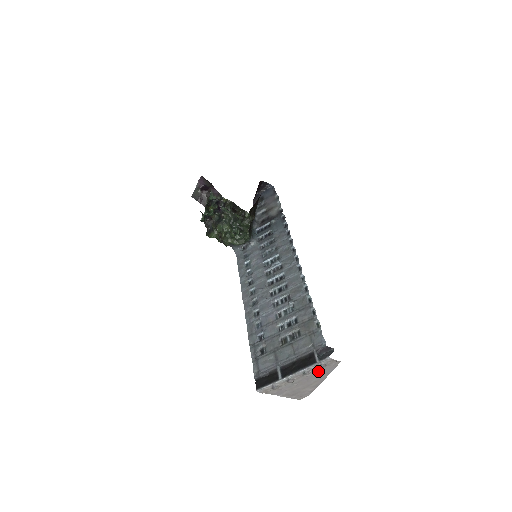
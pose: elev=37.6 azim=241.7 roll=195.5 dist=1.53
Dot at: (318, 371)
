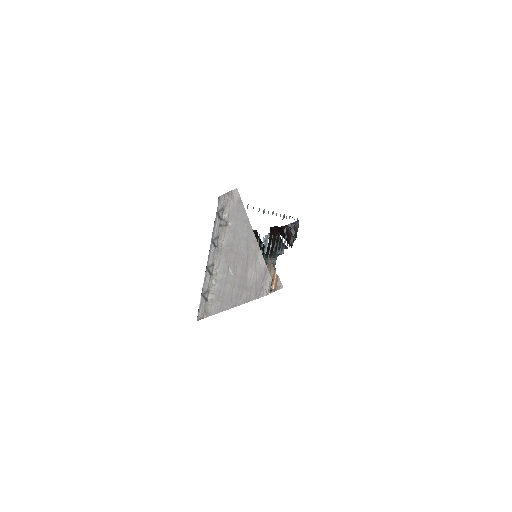
Dot at: (229, 228)
